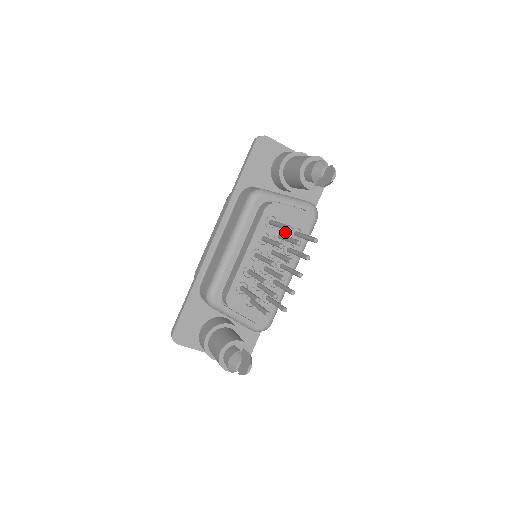
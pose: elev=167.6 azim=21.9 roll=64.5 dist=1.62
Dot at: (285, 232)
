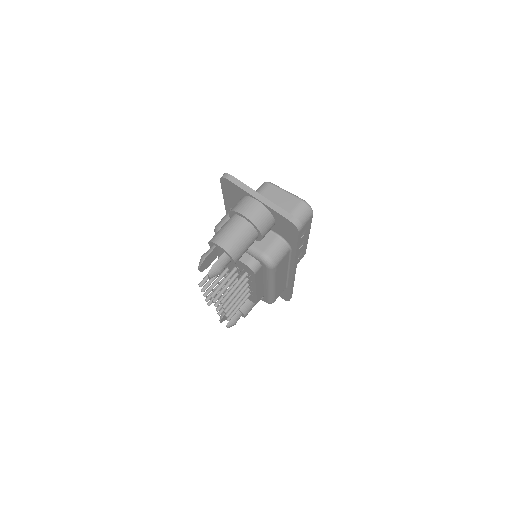
Dot at: (238, 268)
